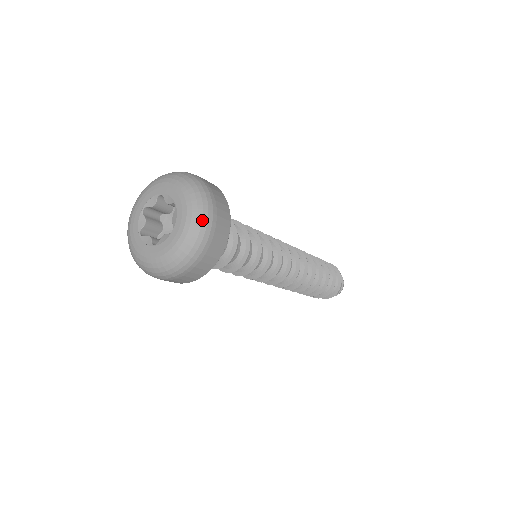
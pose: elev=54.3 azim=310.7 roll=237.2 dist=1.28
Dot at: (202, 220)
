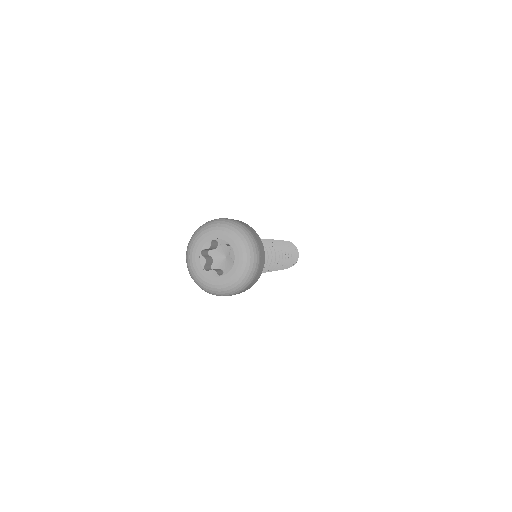
Dot at: (253, 252)
